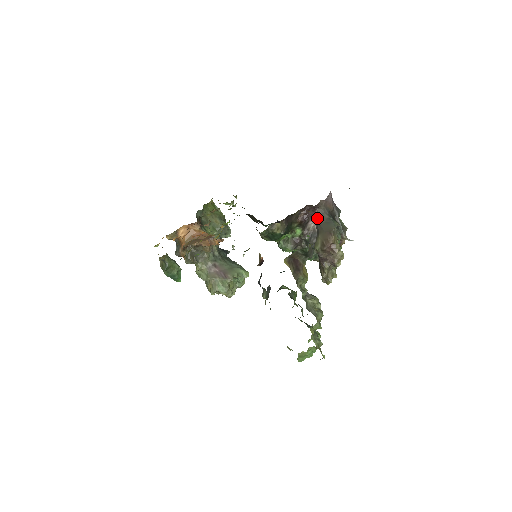
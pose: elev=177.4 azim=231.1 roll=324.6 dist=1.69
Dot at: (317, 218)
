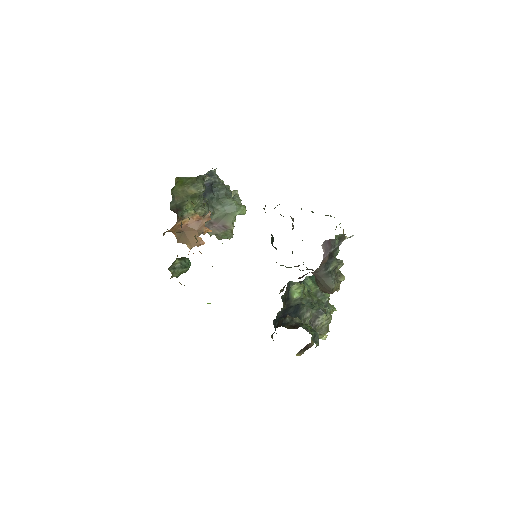
Dot at: occluded
